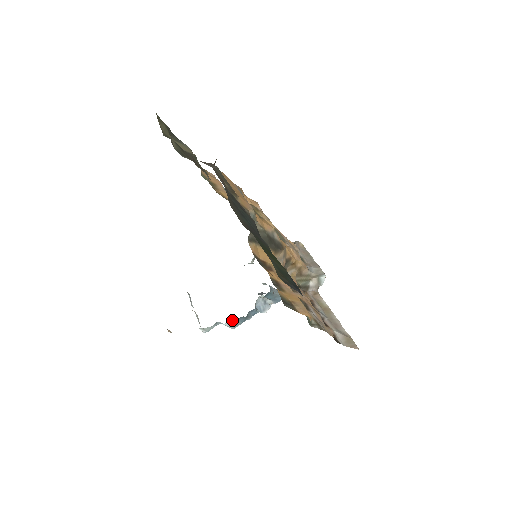
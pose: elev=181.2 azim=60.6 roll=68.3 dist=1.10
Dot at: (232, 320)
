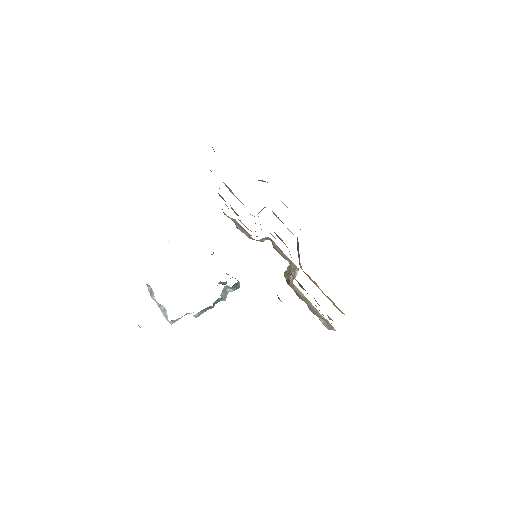
Dot at: (201, 310)
